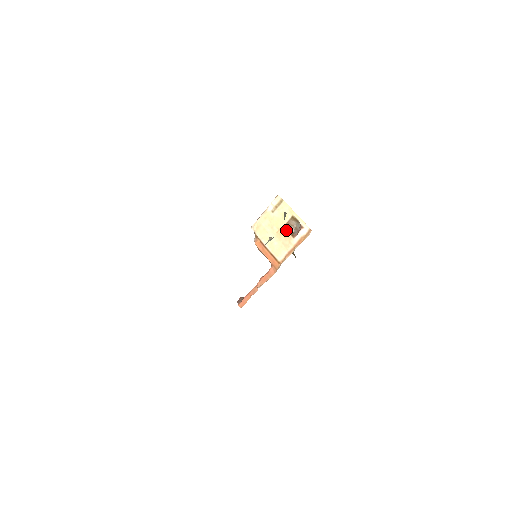
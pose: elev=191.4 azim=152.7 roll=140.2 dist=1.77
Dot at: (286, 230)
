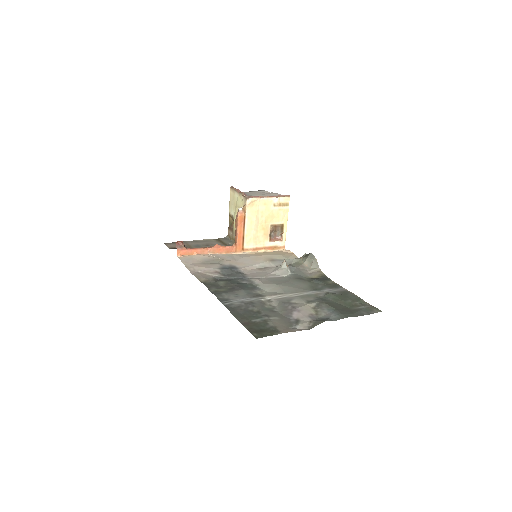
Dot at: (270, 230)
